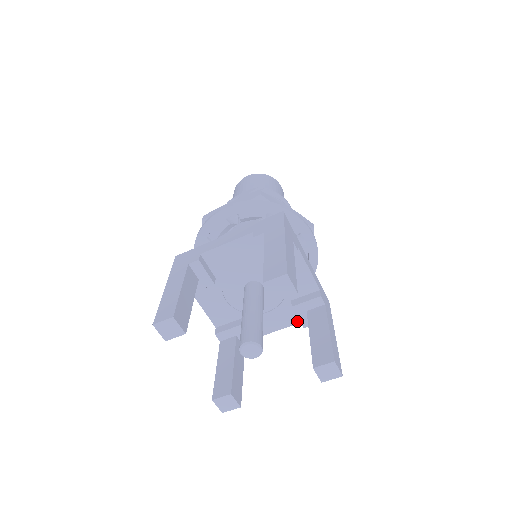
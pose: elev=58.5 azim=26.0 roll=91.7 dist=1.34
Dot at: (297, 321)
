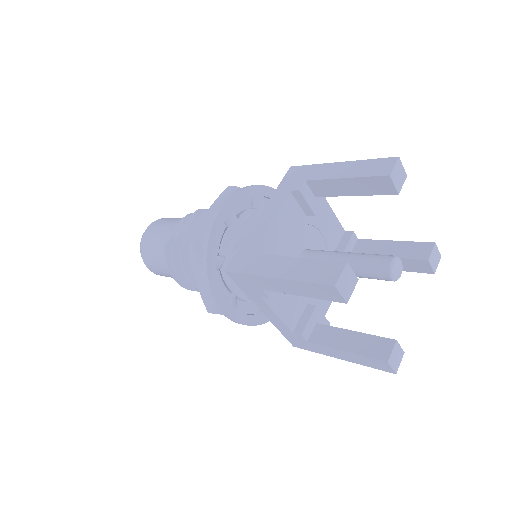
Dot at: occluded
